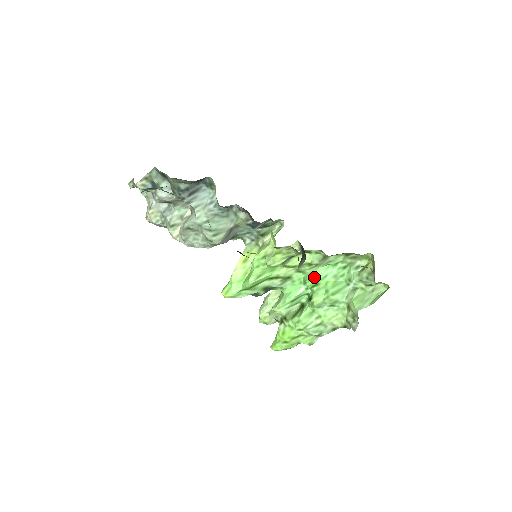
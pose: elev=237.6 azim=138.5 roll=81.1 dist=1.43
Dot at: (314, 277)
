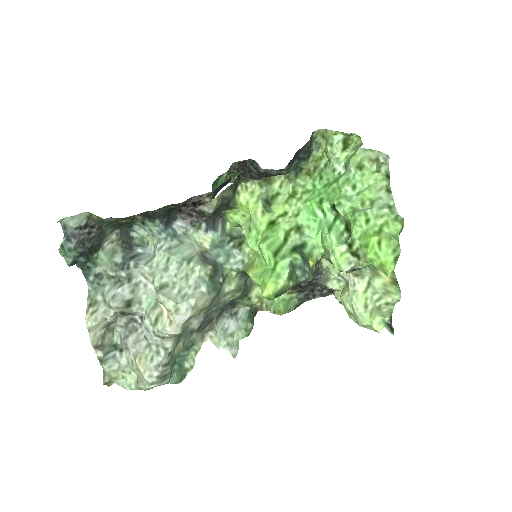
Dot at: (311, 200)
